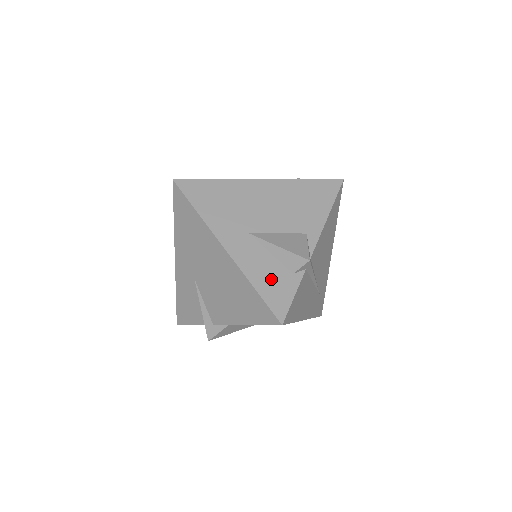
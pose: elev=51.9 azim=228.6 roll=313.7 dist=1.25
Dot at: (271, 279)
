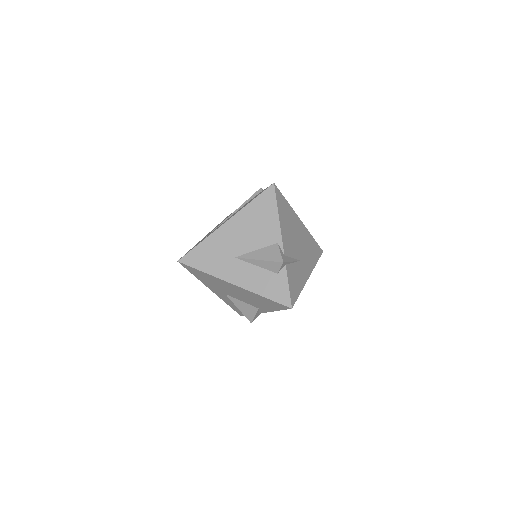
Dot at: (237, 308)
